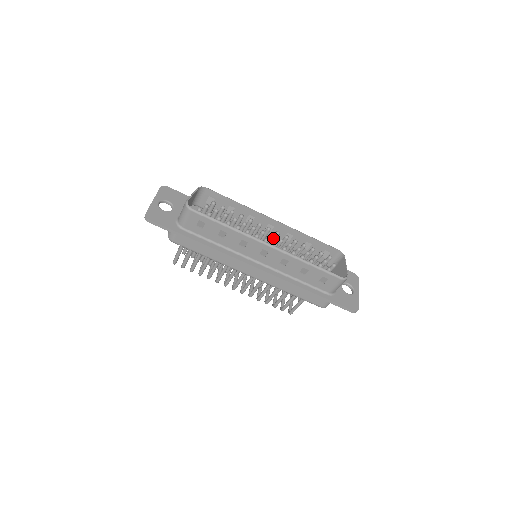
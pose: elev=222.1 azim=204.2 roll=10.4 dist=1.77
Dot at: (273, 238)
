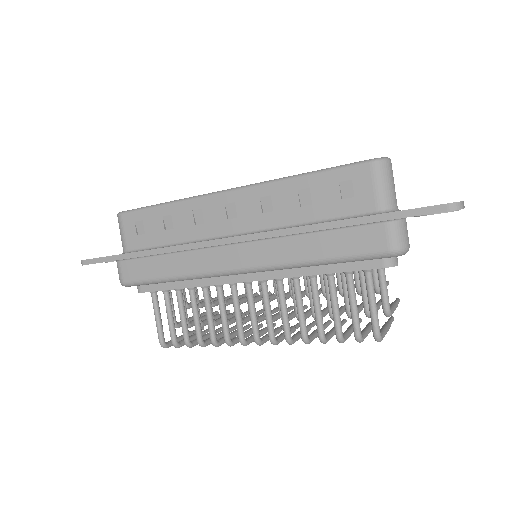
Dot at: occluded
